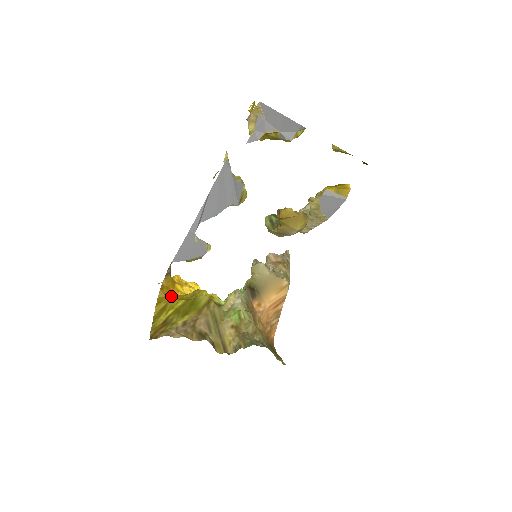
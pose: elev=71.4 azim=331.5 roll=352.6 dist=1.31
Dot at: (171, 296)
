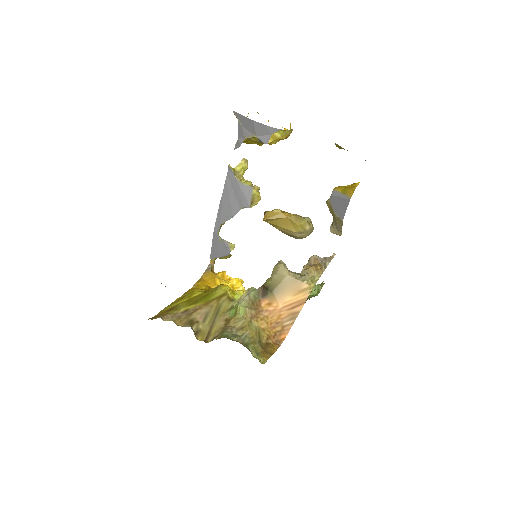
Dot at: (203, 288)
